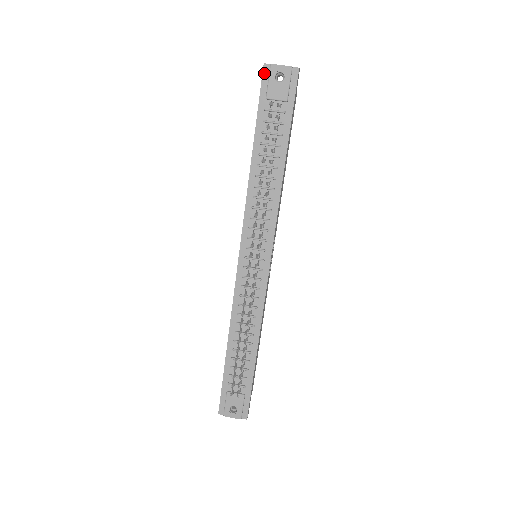
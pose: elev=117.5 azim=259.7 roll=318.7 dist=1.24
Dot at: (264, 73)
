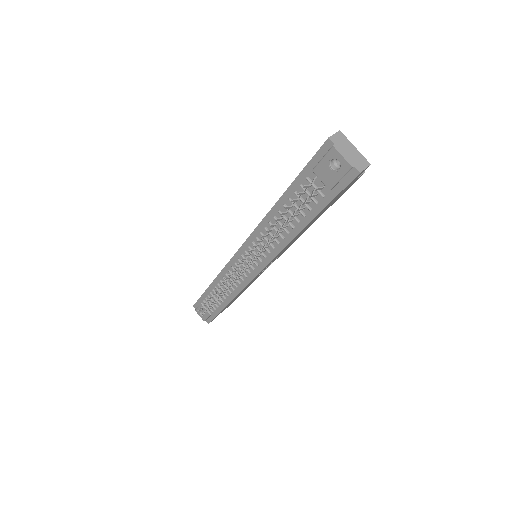
Dot at: (324, 146)
